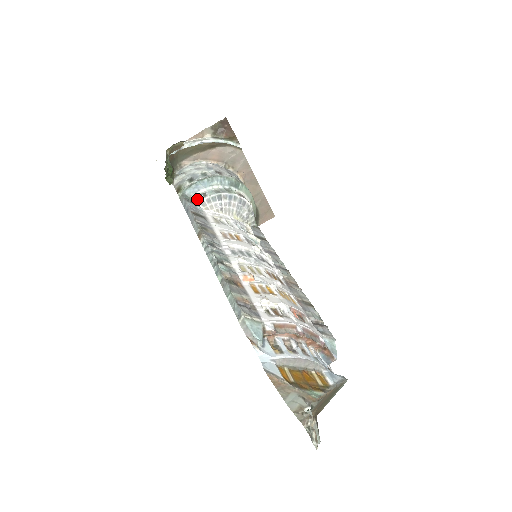
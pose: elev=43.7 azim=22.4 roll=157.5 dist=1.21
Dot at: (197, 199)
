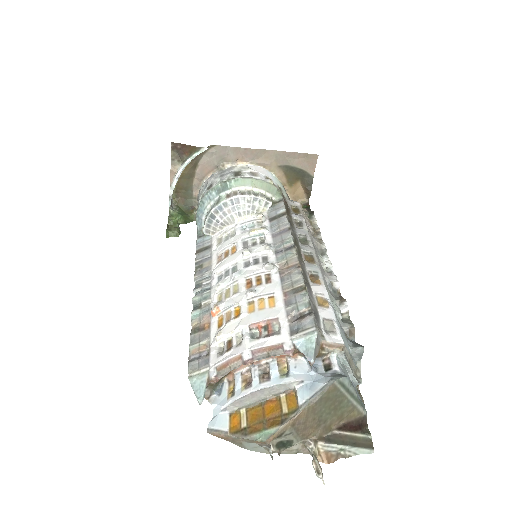
Dot at: (203, 230)
